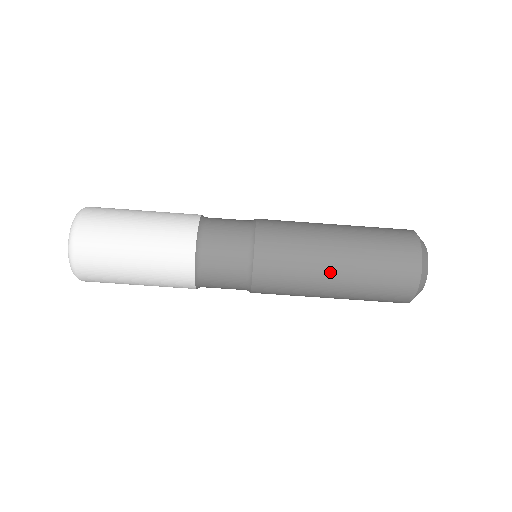
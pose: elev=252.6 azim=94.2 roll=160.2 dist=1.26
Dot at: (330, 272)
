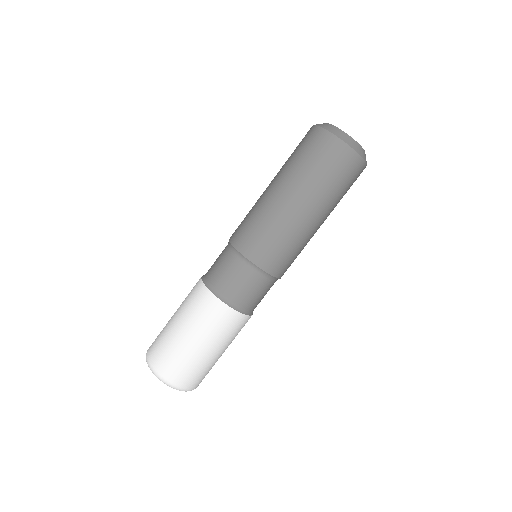
Dot at: (312, 223)
